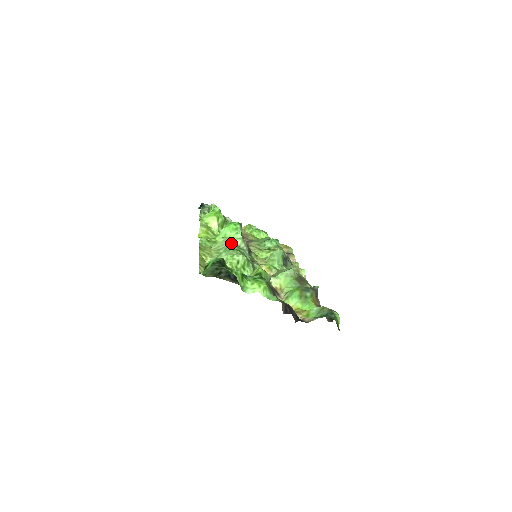
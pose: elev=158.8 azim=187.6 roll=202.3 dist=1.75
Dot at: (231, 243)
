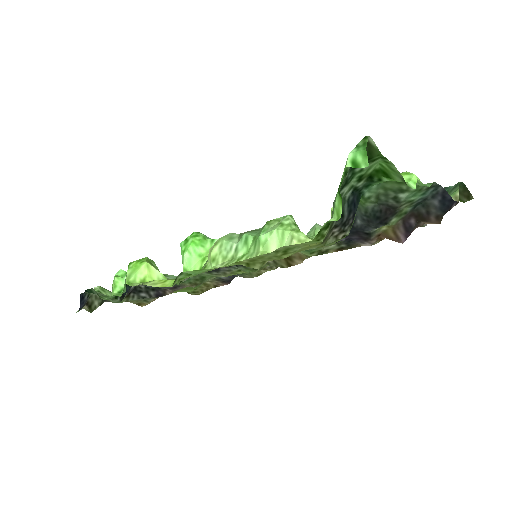
Dot at: (238, 237)
